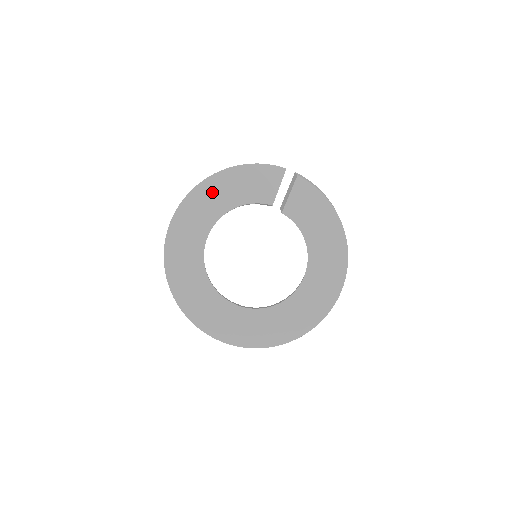
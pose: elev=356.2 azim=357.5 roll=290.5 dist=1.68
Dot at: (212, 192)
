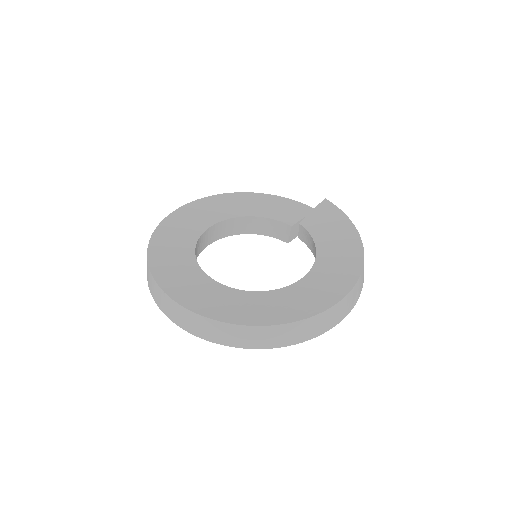
Dot at: (238, 201)
